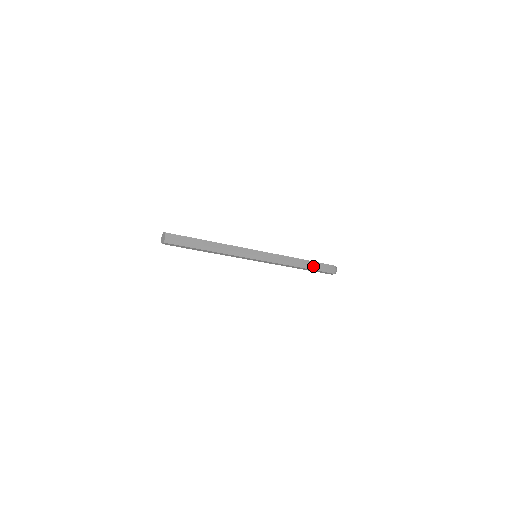
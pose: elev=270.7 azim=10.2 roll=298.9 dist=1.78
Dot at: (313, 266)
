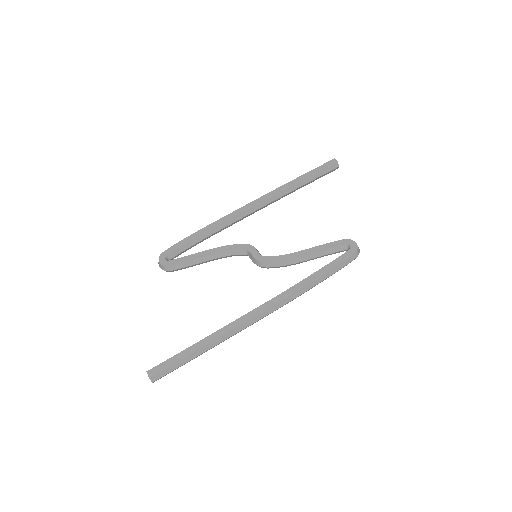
Dot at: occluded
